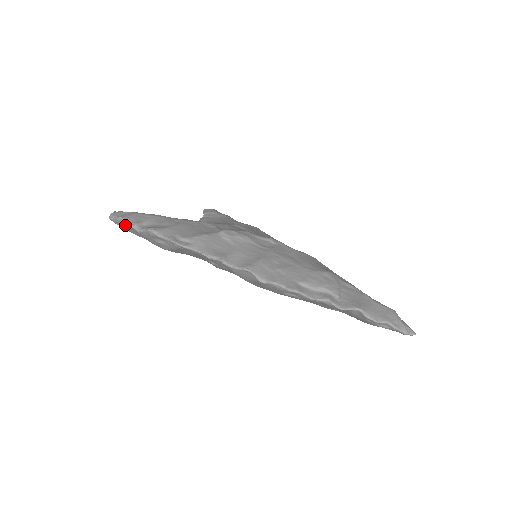
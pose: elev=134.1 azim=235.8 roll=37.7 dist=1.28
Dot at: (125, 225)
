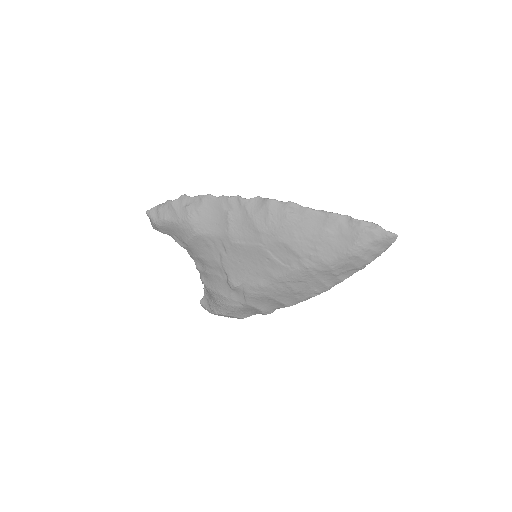
Dot at: (161, 207)
